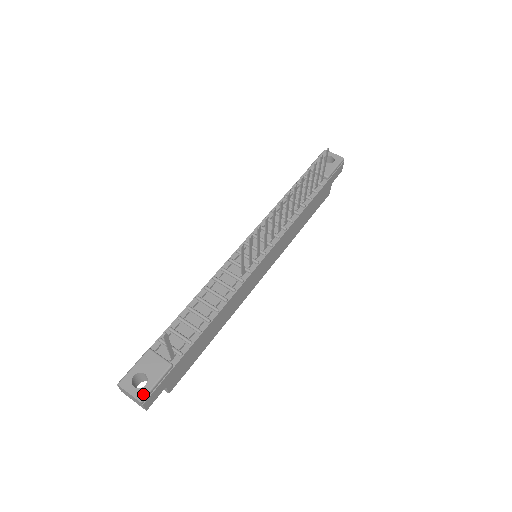
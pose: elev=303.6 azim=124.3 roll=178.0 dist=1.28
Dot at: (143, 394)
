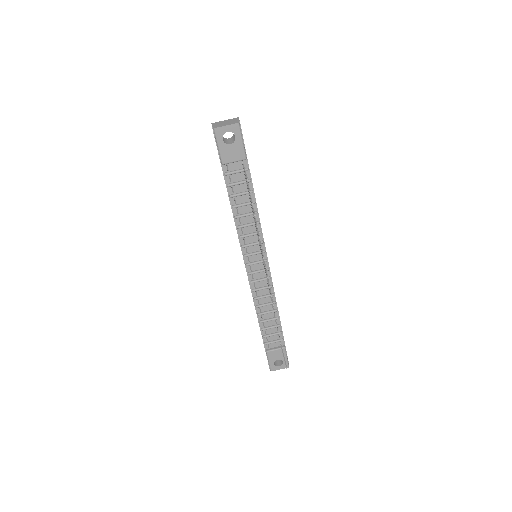
Dot at: occluded
